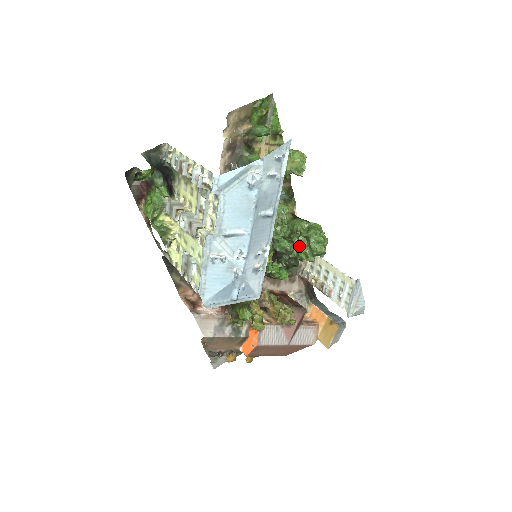
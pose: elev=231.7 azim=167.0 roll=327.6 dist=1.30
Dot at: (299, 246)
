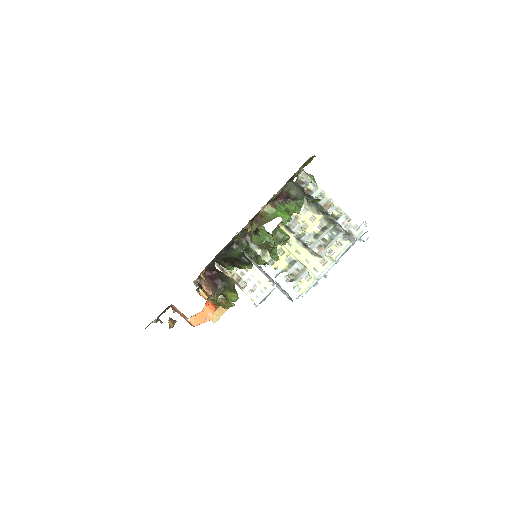
Dot at: (276, 257)
